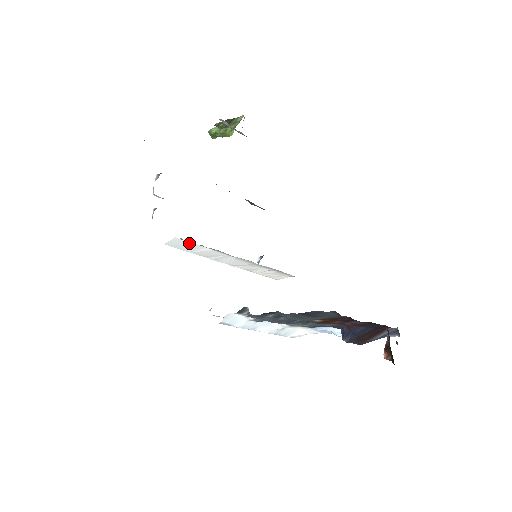
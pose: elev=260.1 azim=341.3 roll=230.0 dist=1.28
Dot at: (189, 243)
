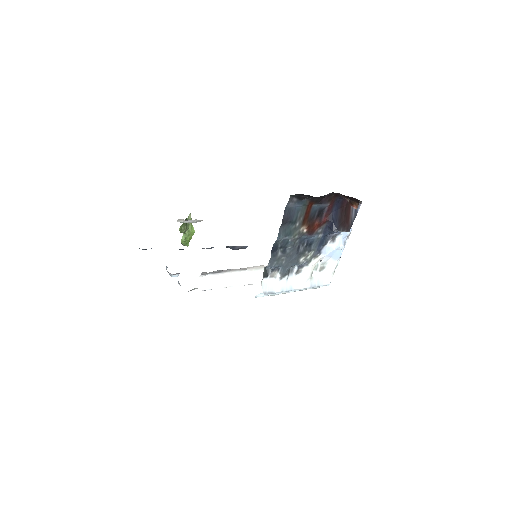
Dot at: (211, 277)
